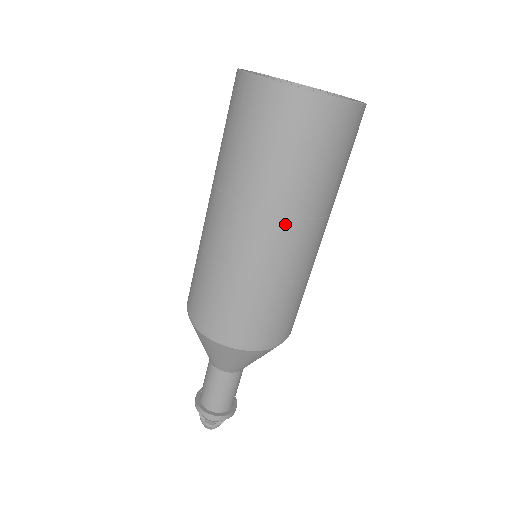
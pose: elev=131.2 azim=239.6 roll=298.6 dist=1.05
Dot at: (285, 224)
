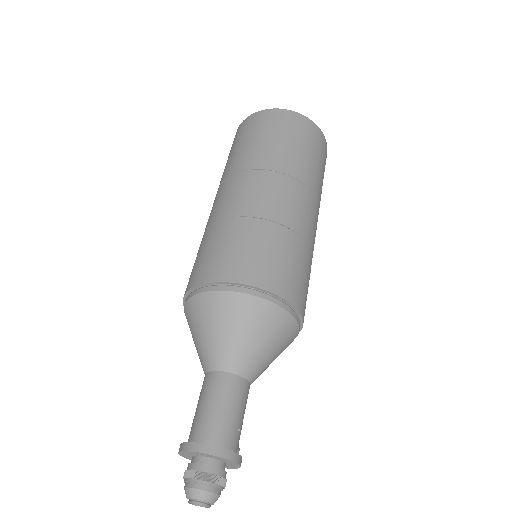
Dot at: (283, 180)
